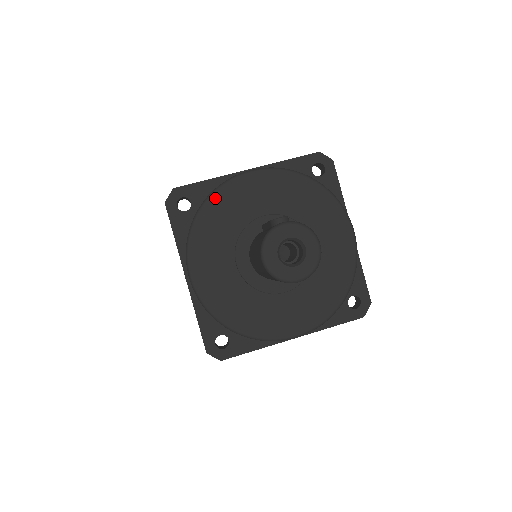
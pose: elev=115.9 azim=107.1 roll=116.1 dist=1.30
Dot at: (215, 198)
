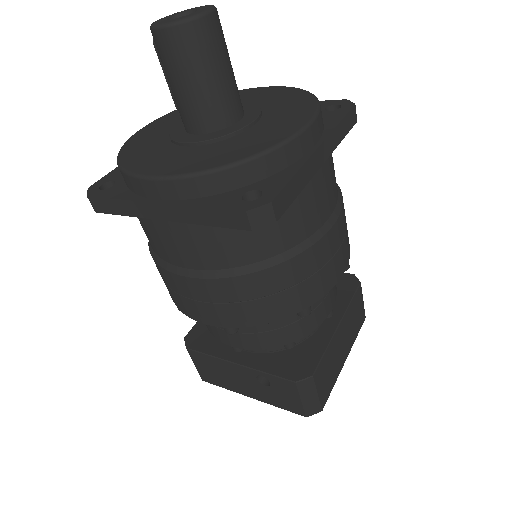
Dot at: (126, 148)
